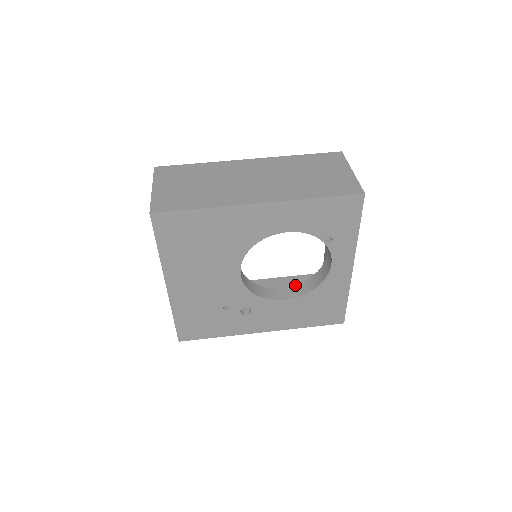
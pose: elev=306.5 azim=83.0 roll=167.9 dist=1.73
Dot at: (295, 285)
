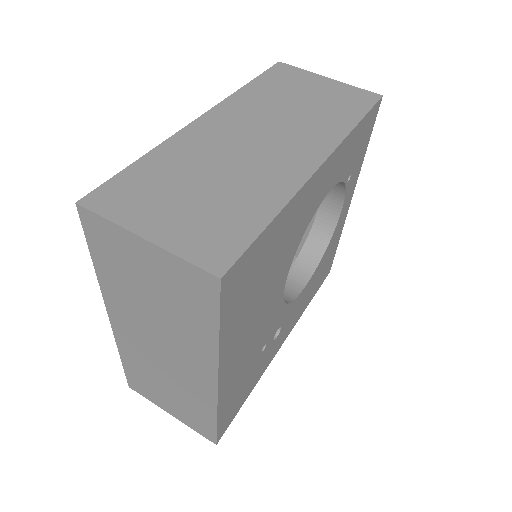
Dot at: (294, 263)
